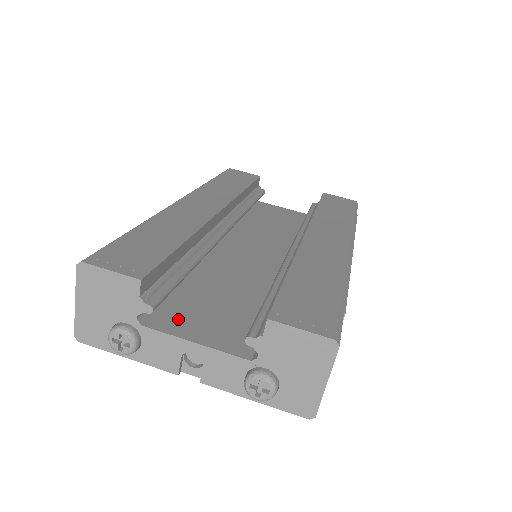
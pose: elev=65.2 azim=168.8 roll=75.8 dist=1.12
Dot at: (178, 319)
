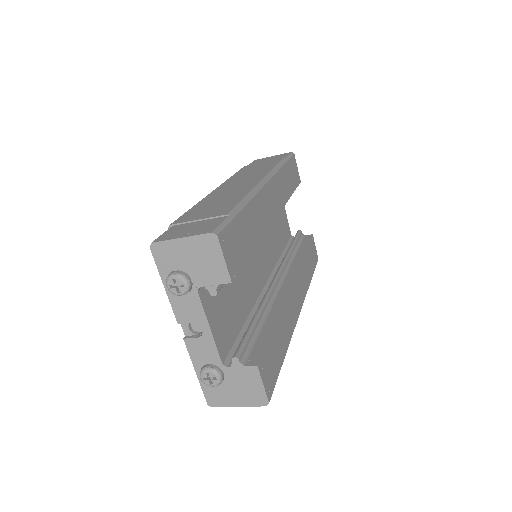
Dot at: (212, 299)
